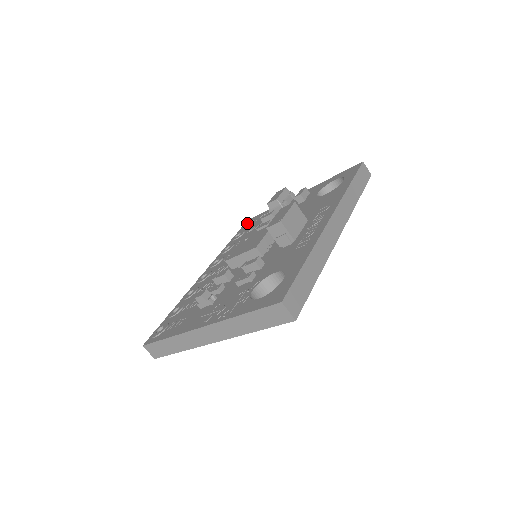
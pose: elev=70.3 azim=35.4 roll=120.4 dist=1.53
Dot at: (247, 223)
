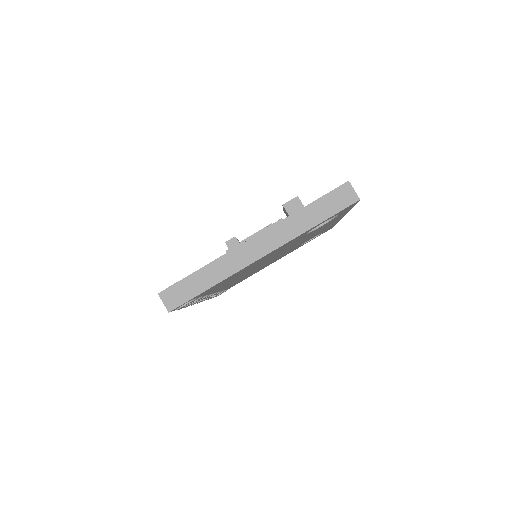
Dot at: occluded
